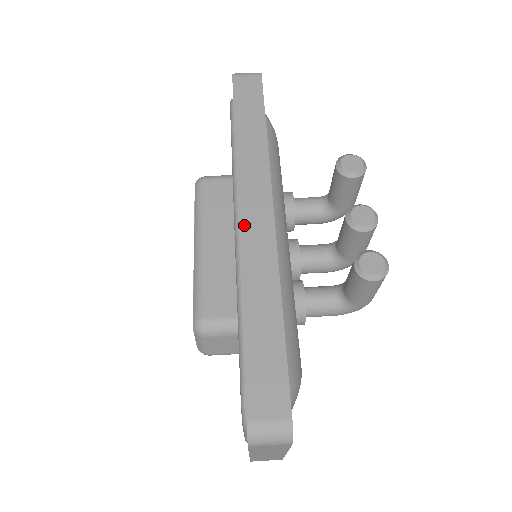
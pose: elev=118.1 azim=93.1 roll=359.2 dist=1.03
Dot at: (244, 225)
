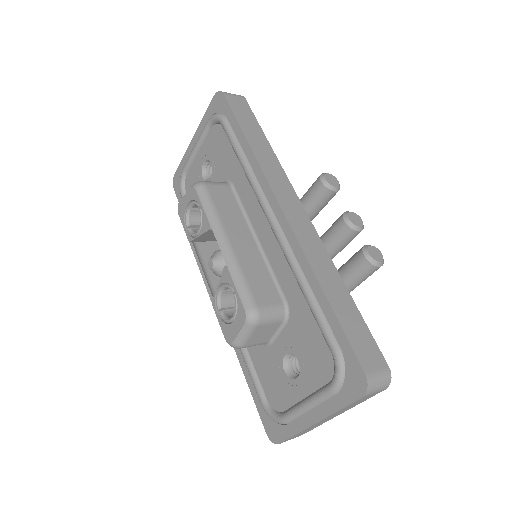
Dot at: (292, 221)
